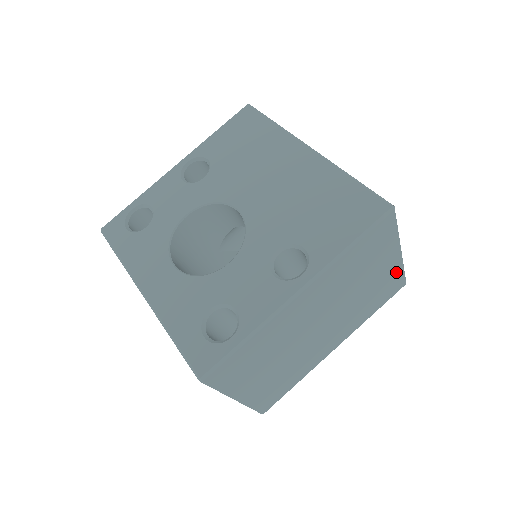
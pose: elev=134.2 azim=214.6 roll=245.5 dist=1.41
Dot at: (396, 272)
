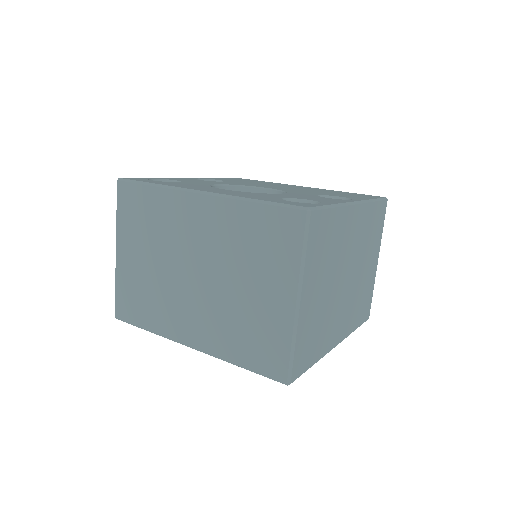
Dot at: (371, 286)
